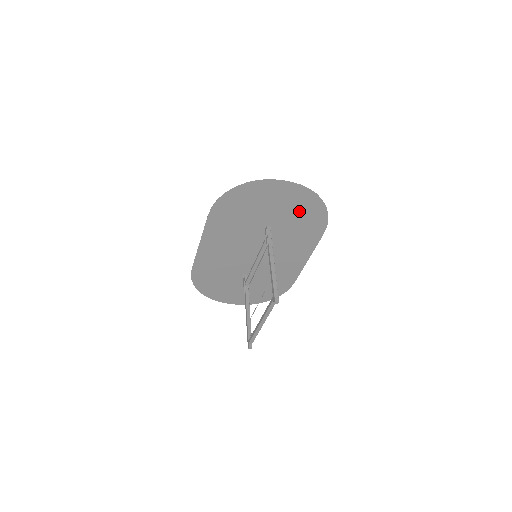
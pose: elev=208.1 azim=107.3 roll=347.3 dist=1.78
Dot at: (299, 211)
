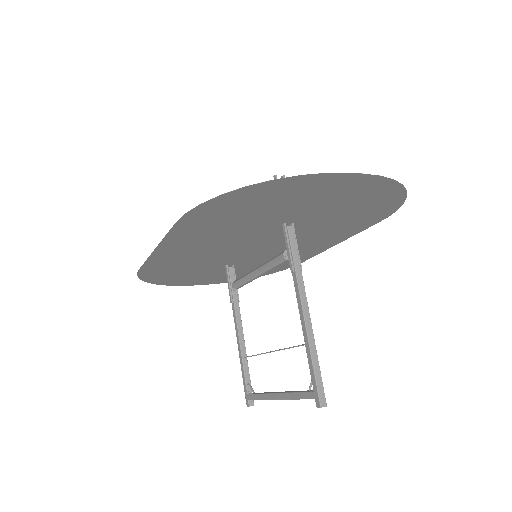
Dot at: (354, 205)
